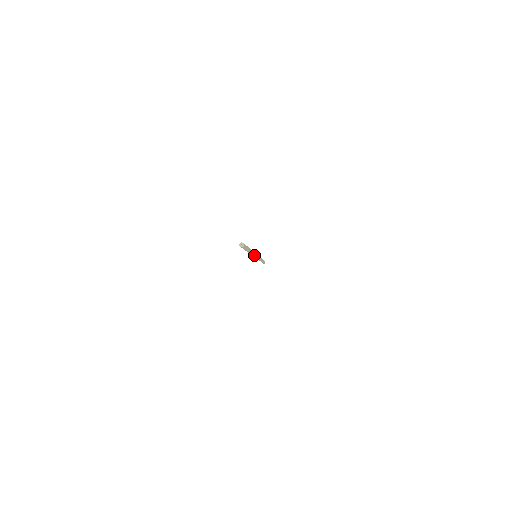
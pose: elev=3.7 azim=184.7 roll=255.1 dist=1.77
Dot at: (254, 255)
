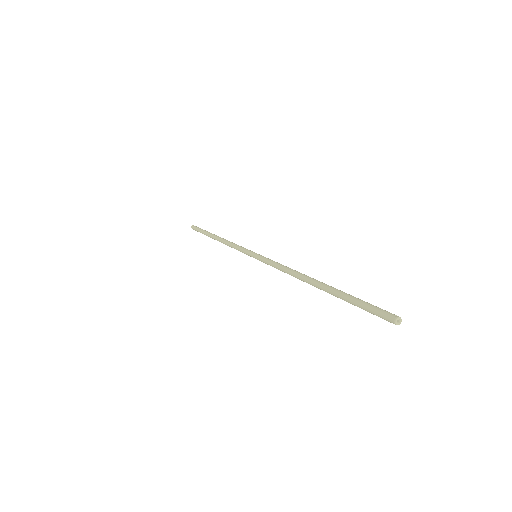
Dot at: occluded
